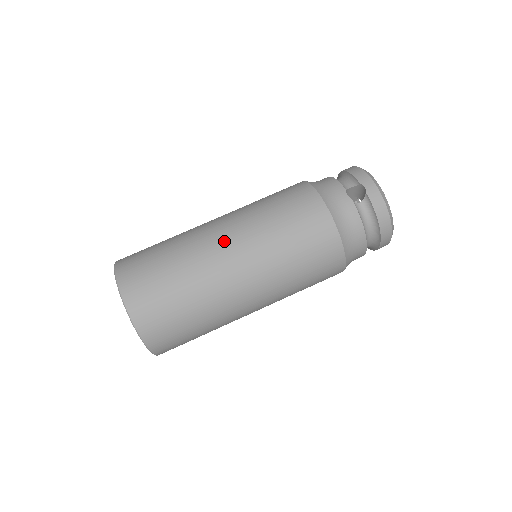
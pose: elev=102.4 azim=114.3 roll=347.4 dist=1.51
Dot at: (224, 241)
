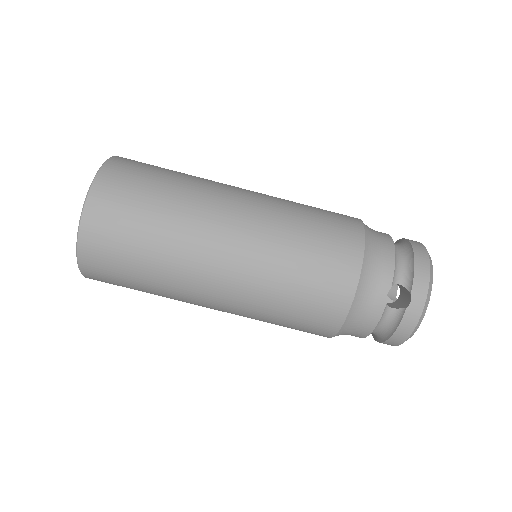
Dot at: (224, 249)
